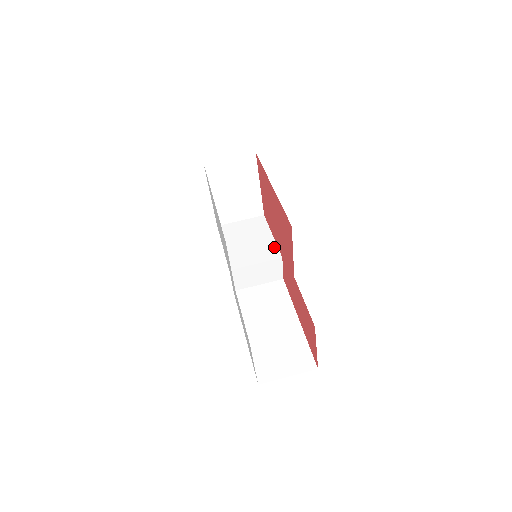
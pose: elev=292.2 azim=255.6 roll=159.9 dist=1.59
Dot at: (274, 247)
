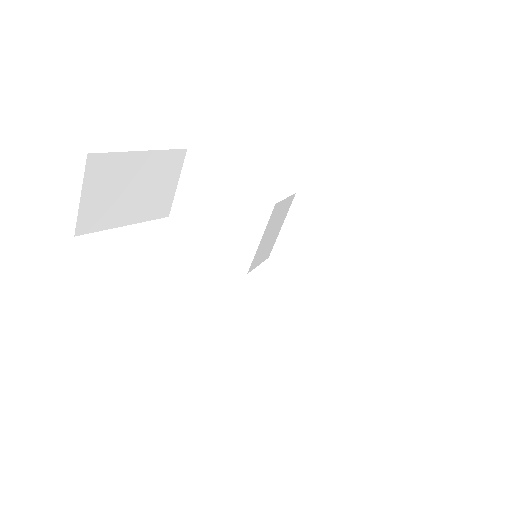
Dot at: (250, 195)
